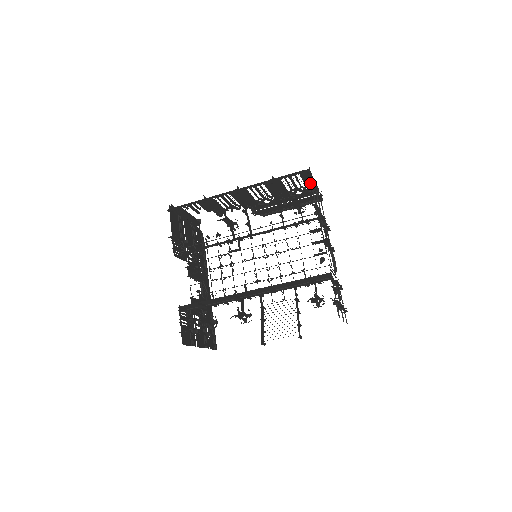
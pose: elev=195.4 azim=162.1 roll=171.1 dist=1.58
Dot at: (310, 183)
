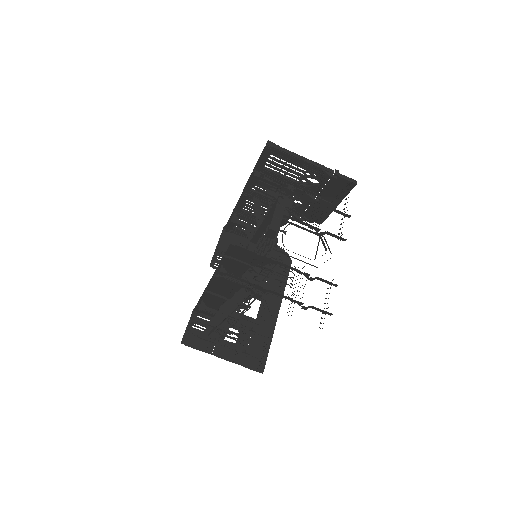
Dot at: (302, 163)
